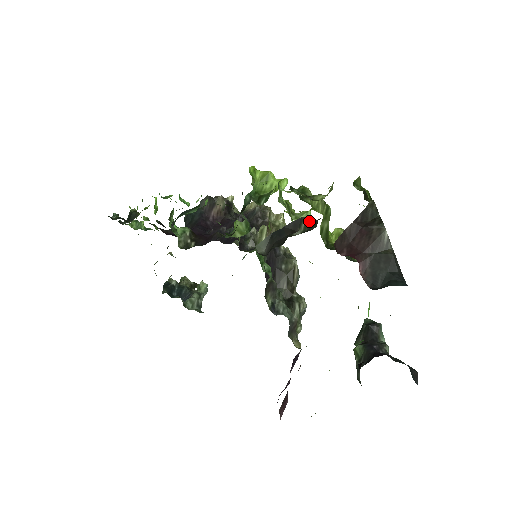
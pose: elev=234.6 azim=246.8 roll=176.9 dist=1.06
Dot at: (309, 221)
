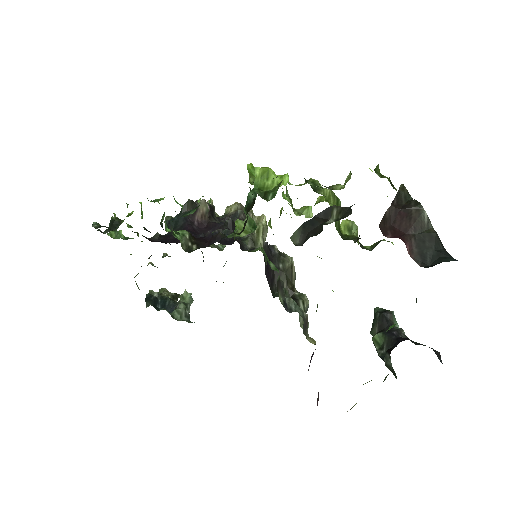
Dot at: (341, 208)
